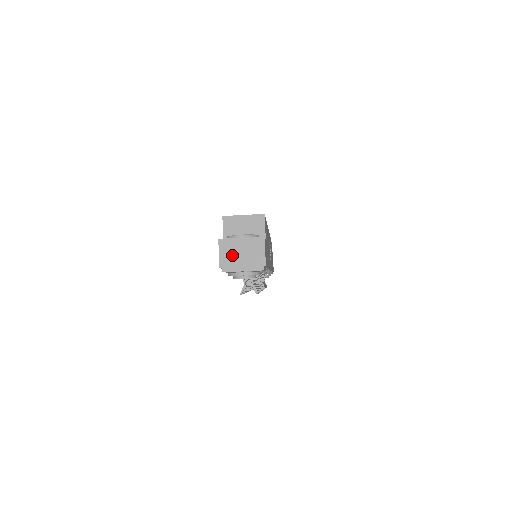
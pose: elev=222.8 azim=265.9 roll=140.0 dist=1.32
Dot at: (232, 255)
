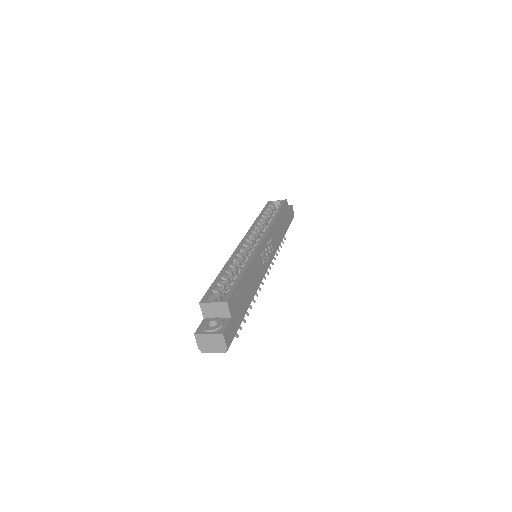
Dot at: (205, 344)
